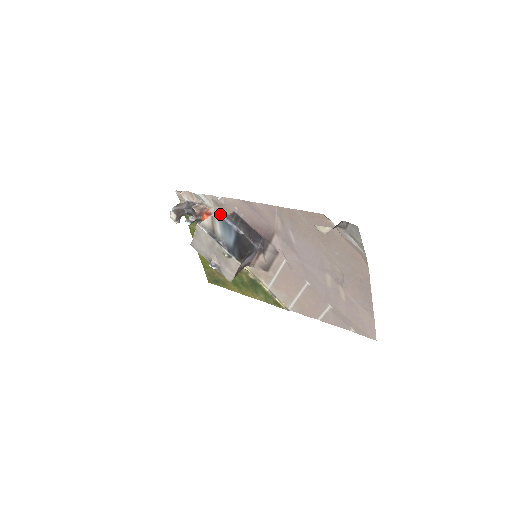
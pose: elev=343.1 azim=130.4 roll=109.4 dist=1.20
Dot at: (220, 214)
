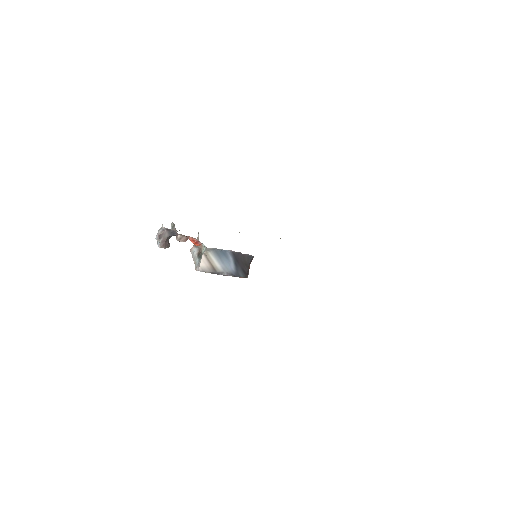
Dot at: (210, 248)
